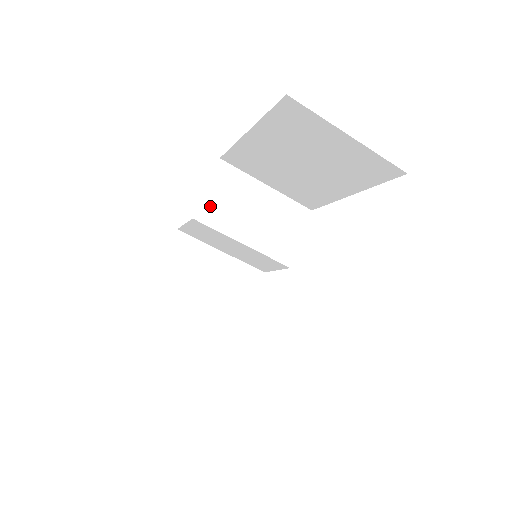
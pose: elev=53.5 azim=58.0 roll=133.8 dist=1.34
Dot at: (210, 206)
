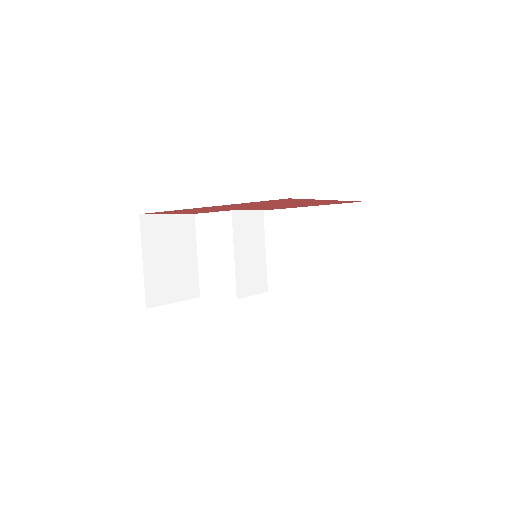
Dot at: (242, 219)
